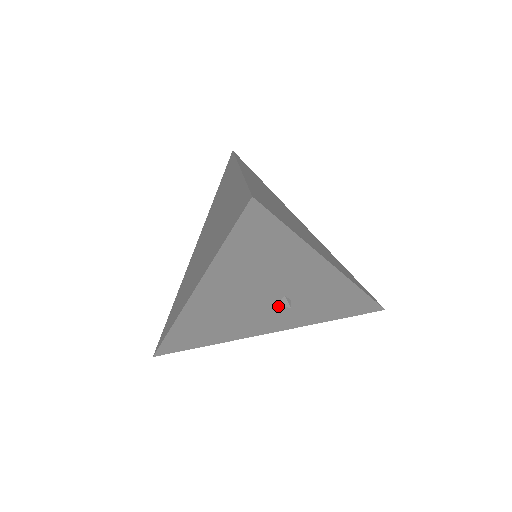
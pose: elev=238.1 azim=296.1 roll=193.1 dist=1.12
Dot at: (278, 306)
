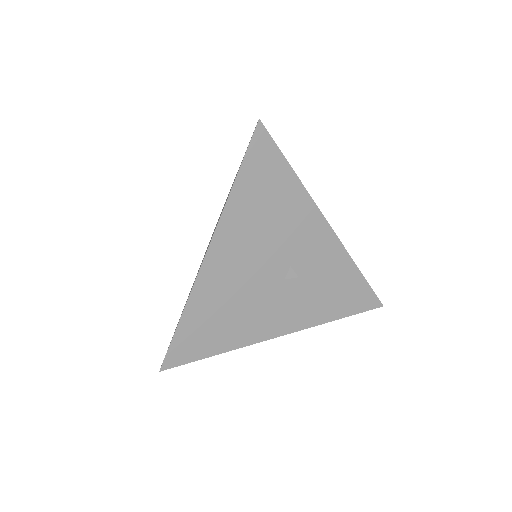
Dot at: (285, 284)
